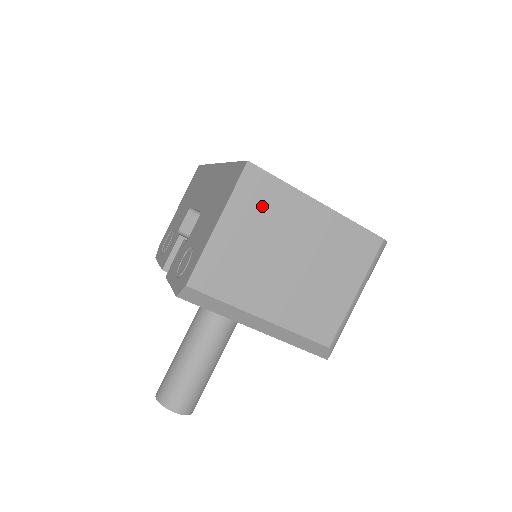
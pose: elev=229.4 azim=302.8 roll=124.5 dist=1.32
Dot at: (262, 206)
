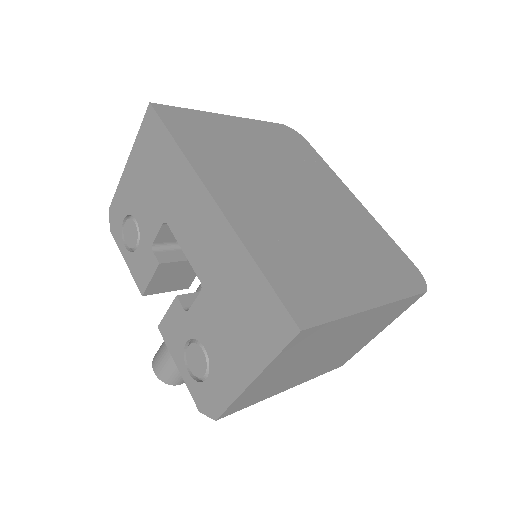
Dot at: (308, 345)
